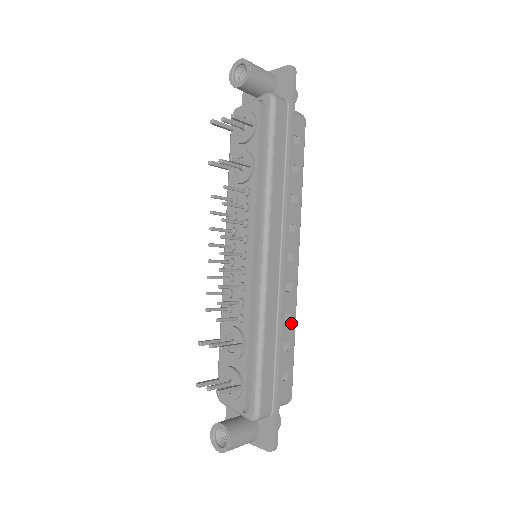
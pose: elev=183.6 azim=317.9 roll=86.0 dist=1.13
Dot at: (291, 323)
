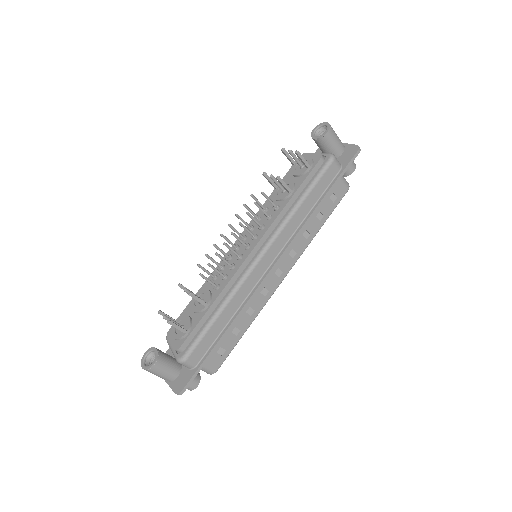
Dot at: (250, 318)
